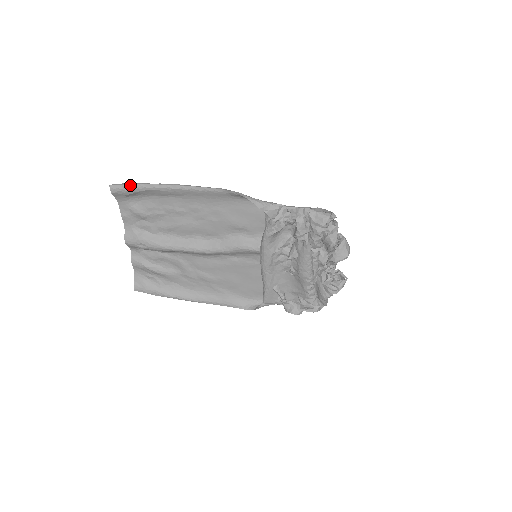
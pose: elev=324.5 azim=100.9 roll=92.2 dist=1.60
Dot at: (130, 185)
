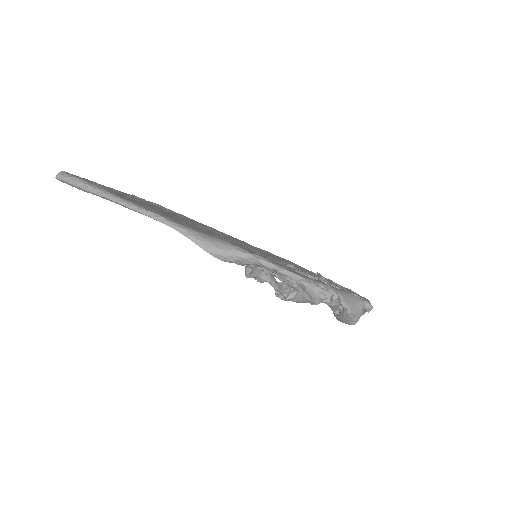
Dot at: (74, 186)
